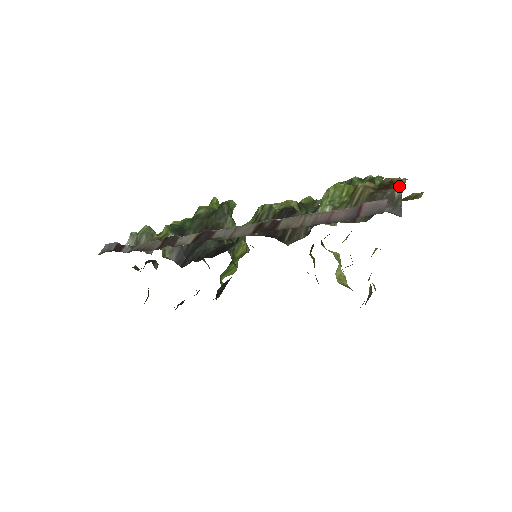
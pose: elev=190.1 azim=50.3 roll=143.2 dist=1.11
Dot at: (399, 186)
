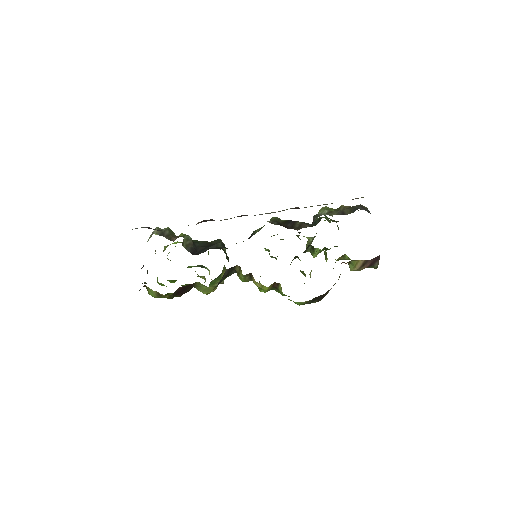
Dot at: occluded
